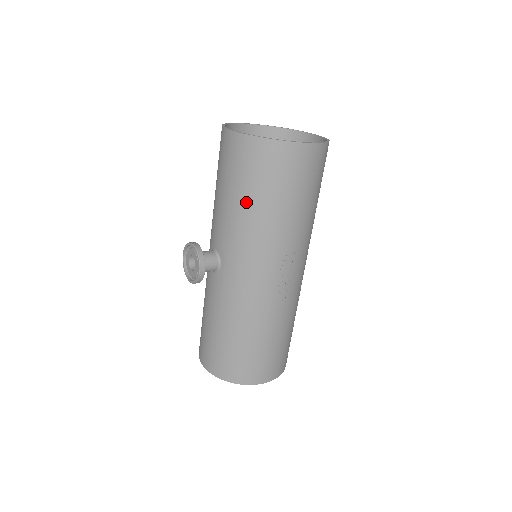
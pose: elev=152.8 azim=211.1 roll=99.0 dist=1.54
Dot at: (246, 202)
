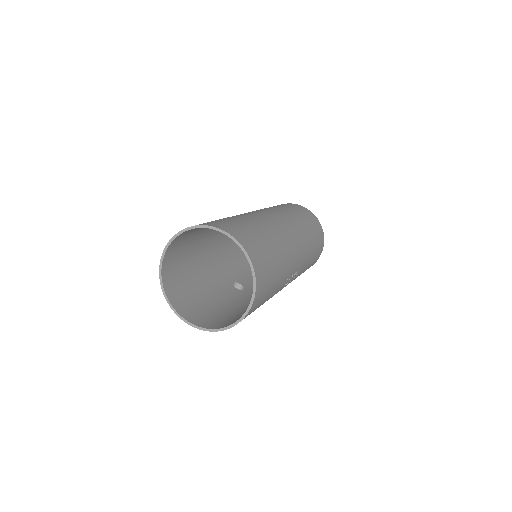
Dot at: occluded
